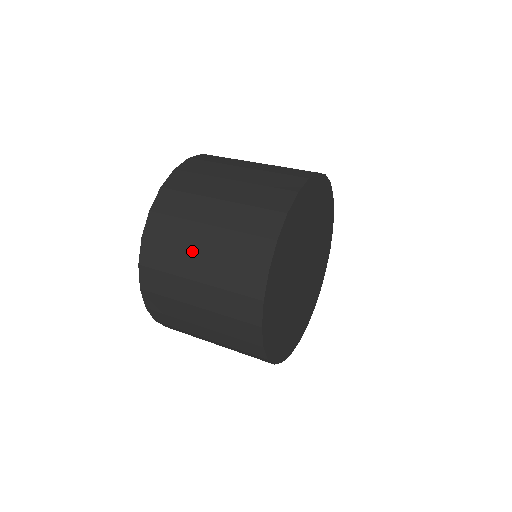
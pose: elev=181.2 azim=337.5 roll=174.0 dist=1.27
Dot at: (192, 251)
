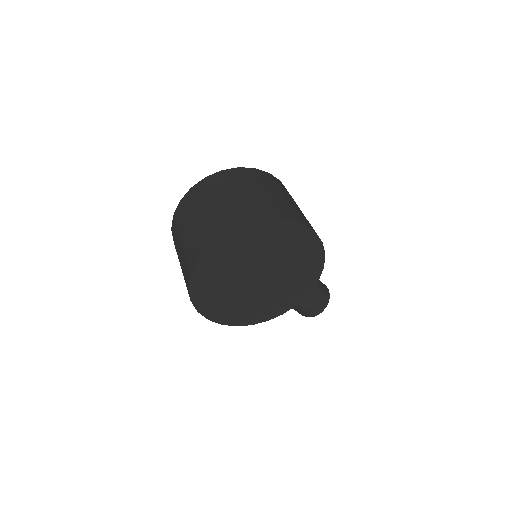
Dot at: (199, 210)
